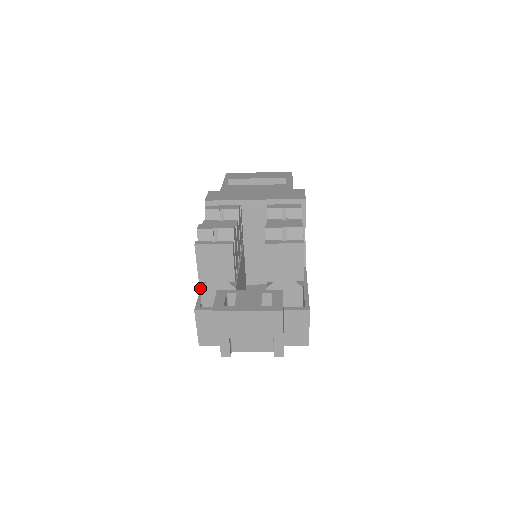
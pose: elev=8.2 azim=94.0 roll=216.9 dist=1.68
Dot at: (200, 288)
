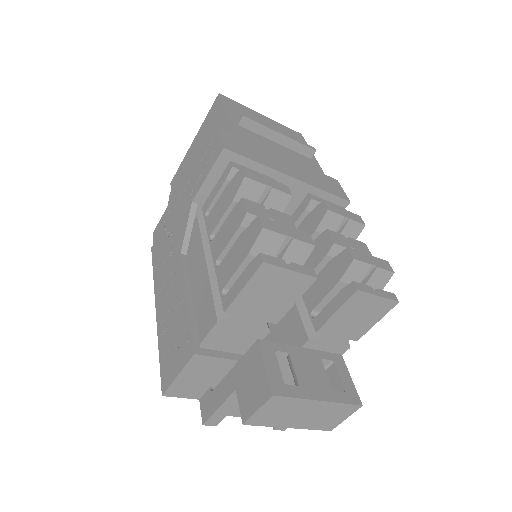
Dot at: (218, 321)
